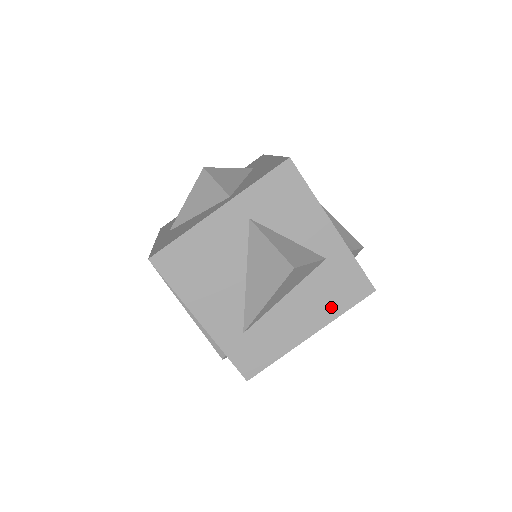
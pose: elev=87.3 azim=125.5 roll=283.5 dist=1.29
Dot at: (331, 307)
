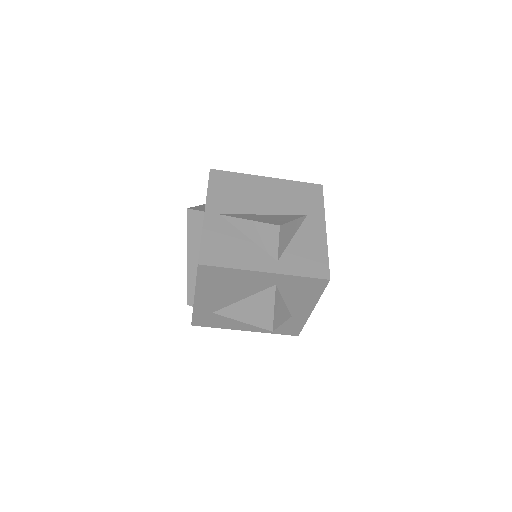
Dot at: occluded
